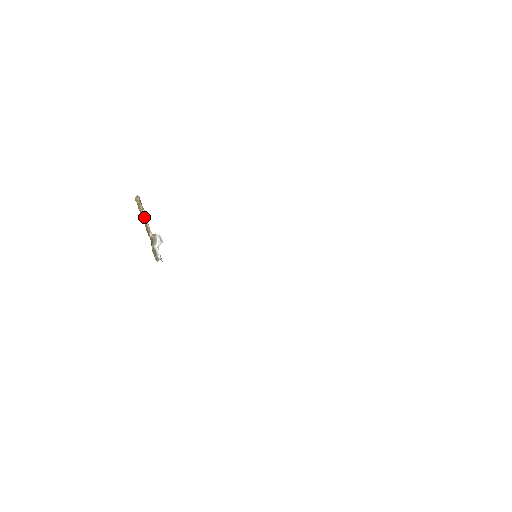
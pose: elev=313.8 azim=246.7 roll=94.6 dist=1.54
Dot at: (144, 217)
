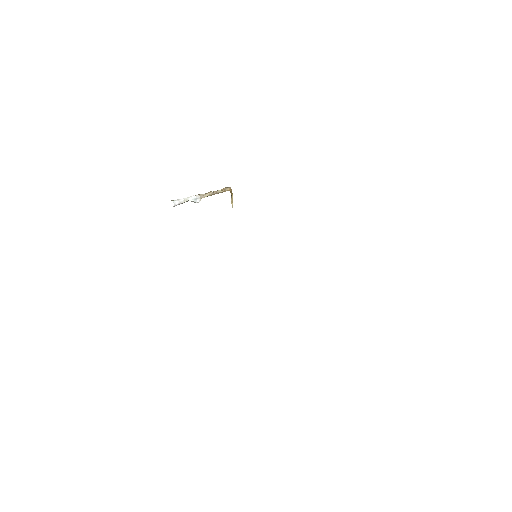
Dot at: (211, 191)
